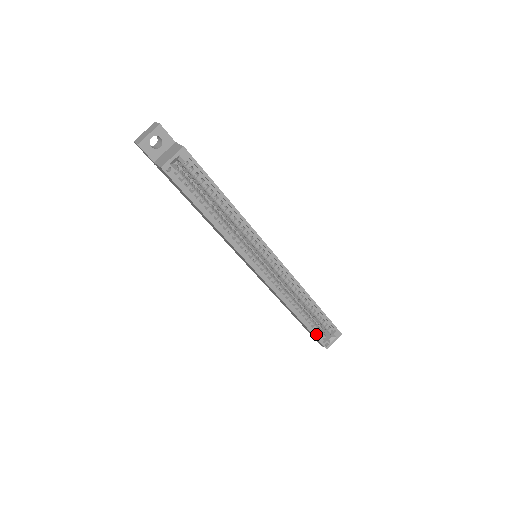
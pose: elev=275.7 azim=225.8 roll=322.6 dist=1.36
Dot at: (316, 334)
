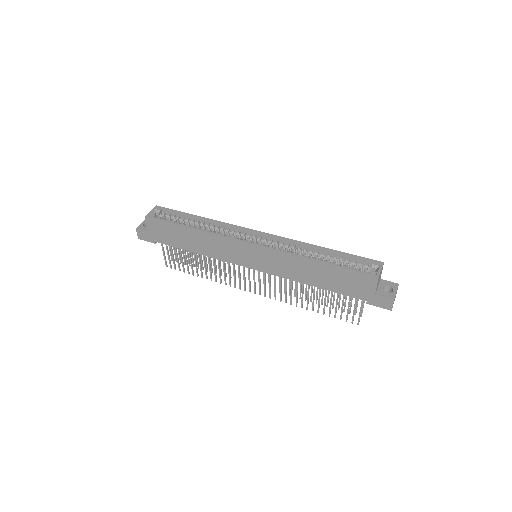
Dot at: (353, 271)
